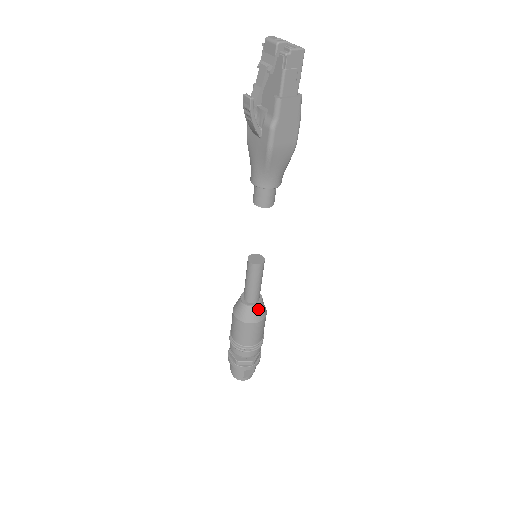
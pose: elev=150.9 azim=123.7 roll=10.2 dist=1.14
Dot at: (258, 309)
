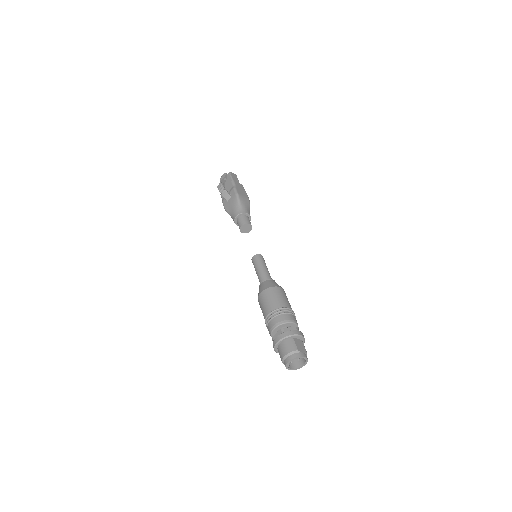
Dot at: (275, 282)
